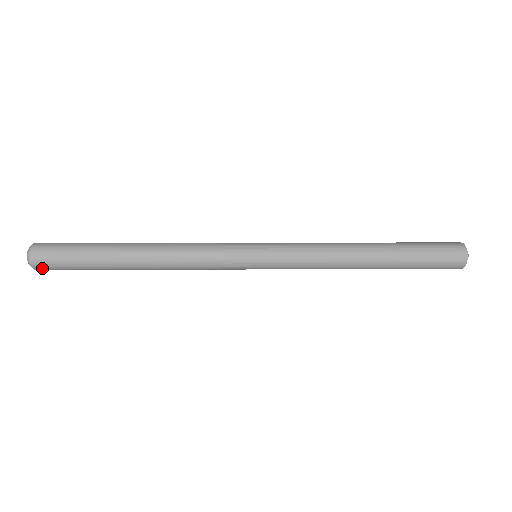
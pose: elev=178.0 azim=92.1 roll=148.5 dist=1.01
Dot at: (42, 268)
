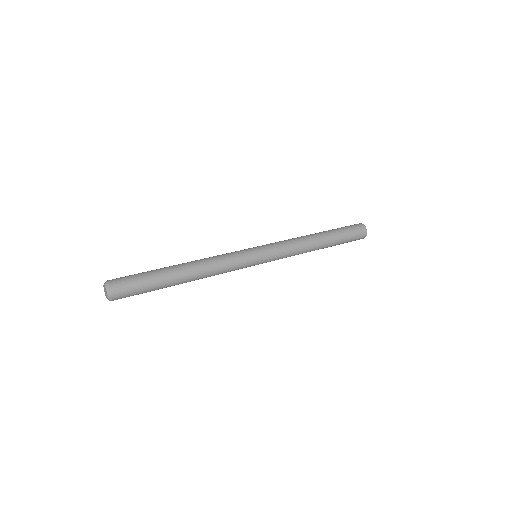
Dot at: occluded
